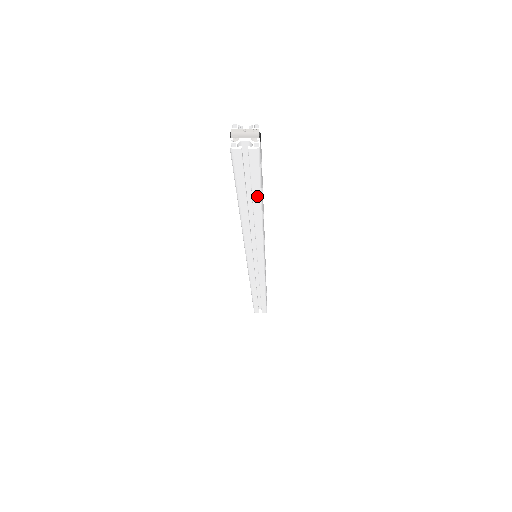
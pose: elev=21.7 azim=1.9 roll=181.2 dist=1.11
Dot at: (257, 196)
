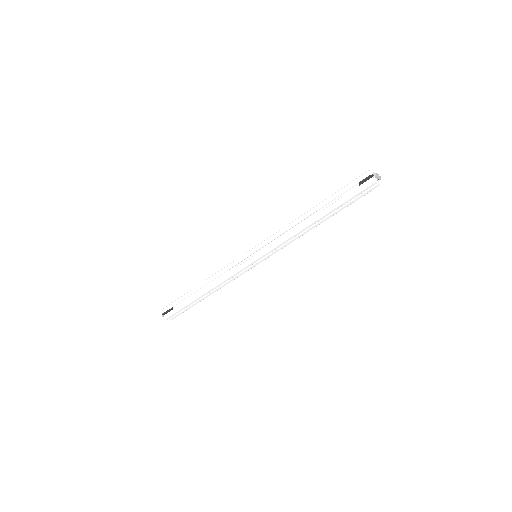
Dot at: occluded
